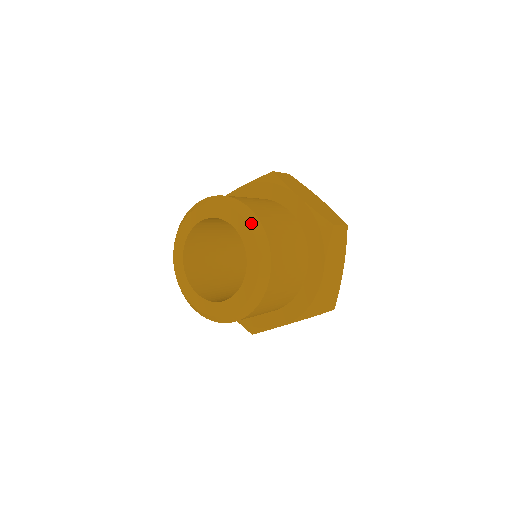
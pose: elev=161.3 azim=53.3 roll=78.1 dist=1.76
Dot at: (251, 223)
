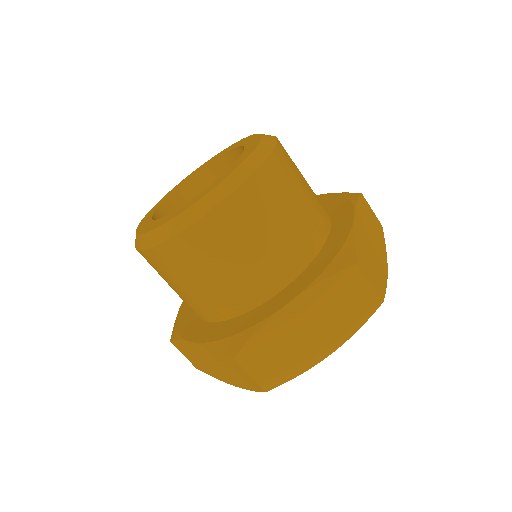
Dot at: occluded
